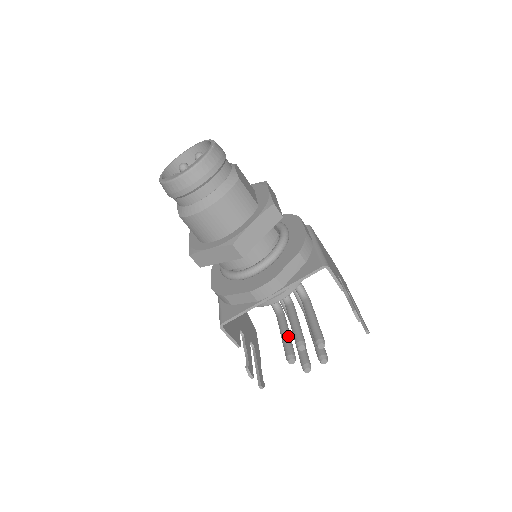
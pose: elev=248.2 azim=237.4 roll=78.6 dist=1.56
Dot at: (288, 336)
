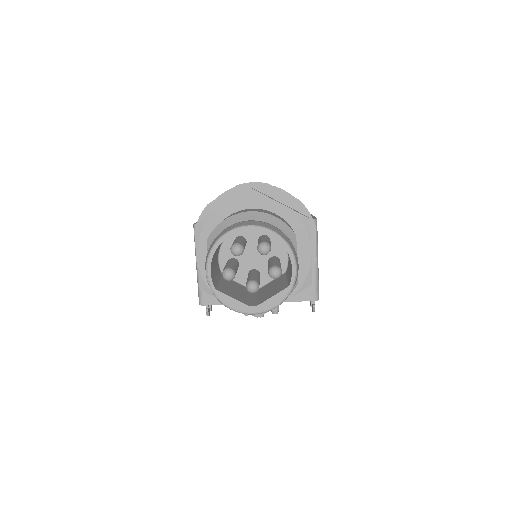
Dot at: occluded
